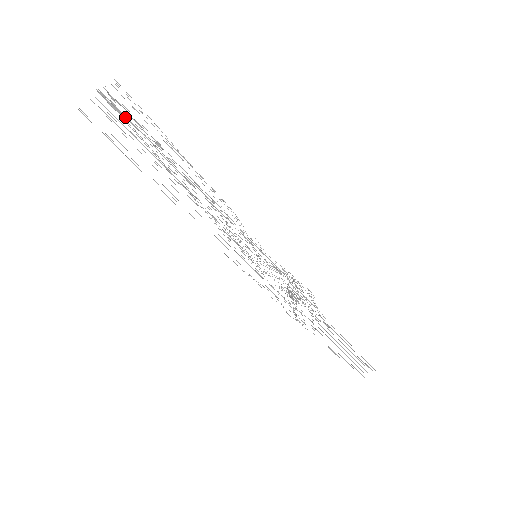
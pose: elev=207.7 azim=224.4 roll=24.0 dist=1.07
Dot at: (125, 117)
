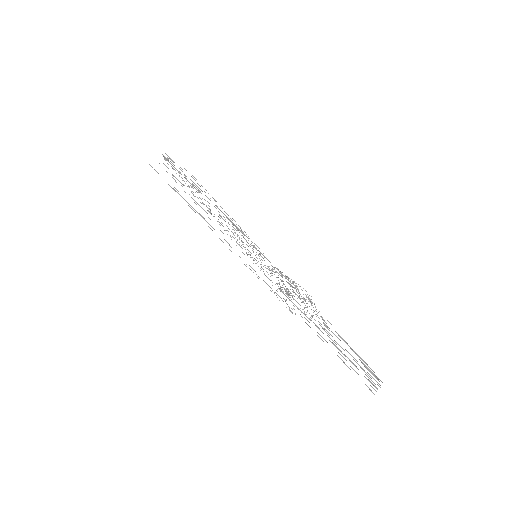
Dot at: occluded
